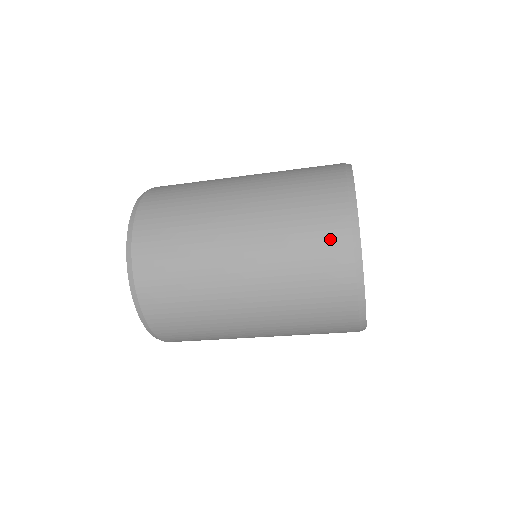
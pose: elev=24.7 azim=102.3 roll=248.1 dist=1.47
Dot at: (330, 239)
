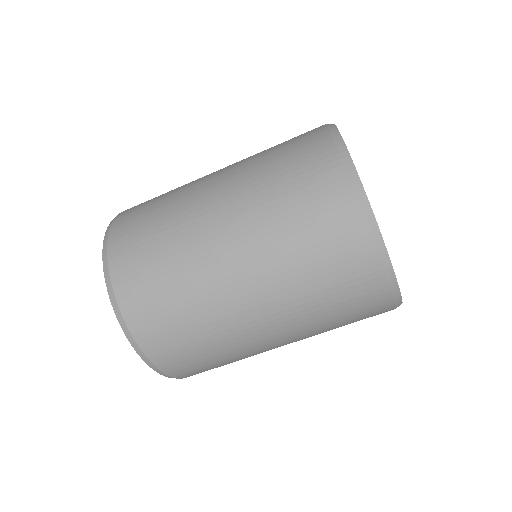
Dot at: (343, 236)
